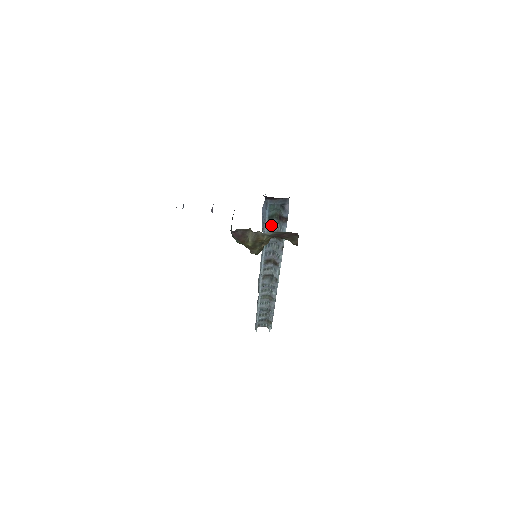
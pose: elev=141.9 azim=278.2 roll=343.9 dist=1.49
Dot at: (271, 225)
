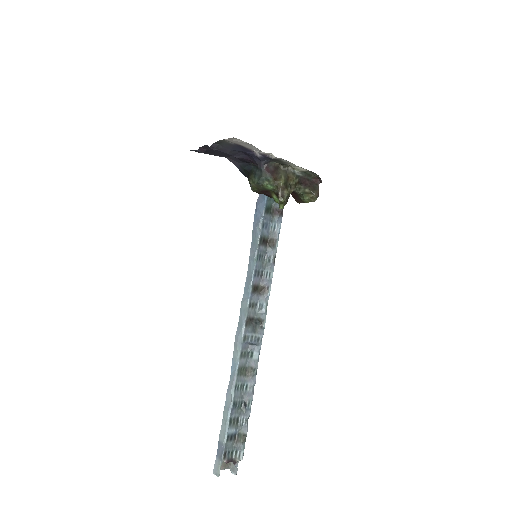
Dot at: (265, 224)
